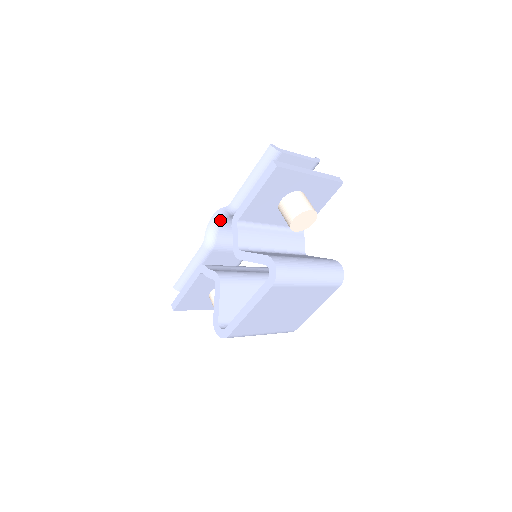
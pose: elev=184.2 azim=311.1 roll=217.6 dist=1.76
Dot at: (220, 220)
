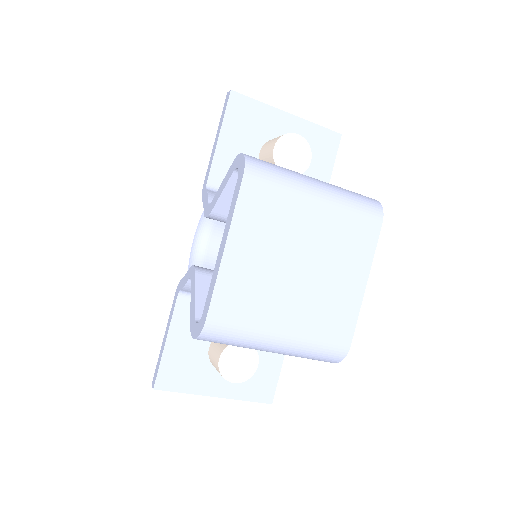
Dot at: (204, 238)
